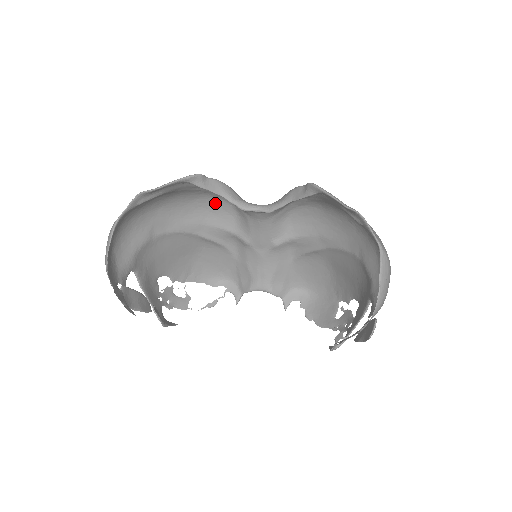
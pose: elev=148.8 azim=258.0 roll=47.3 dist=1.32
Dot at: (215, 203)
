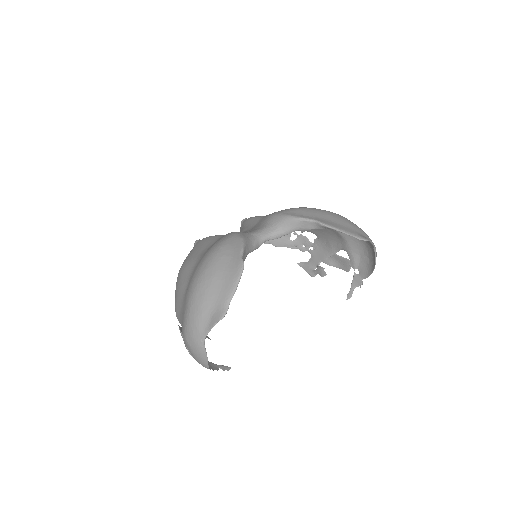
Dot at: occluded
